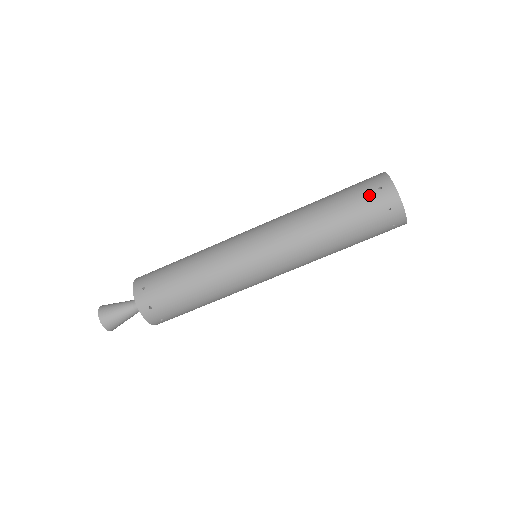
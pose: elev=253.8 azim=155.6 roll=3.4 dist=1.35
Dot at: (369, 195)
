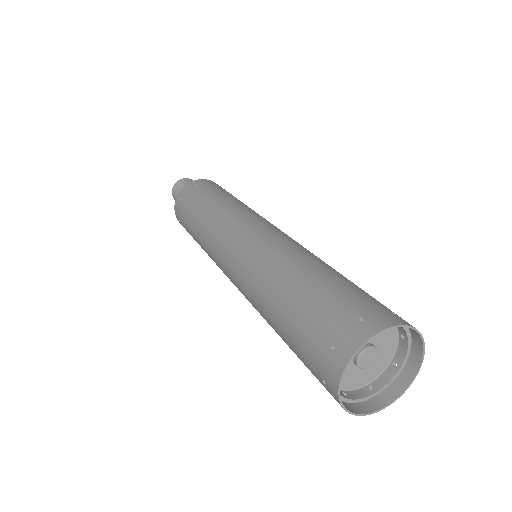
Dot at: (313, 372)
